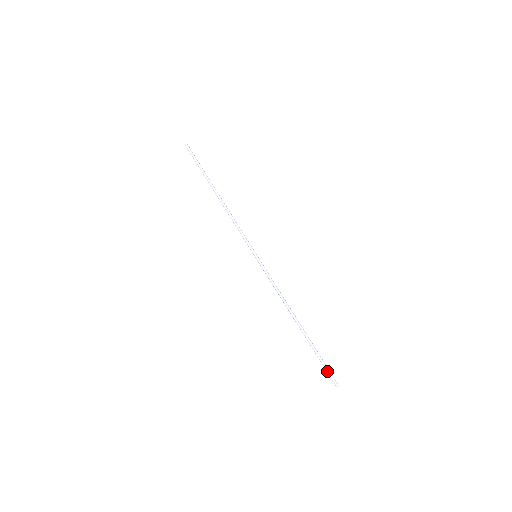
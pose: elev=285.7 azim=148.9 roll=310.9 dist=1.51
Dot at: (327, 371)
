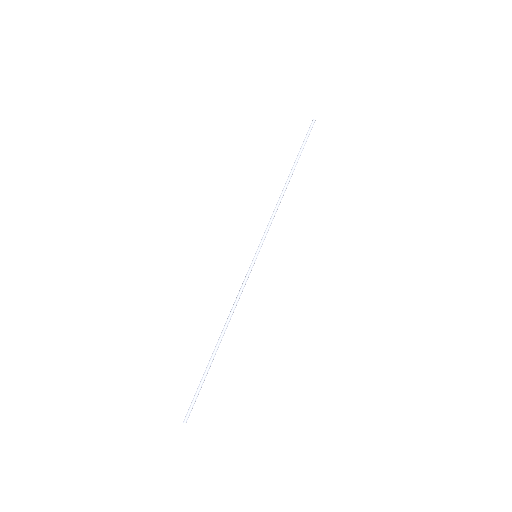
Dot at: (193, 401)
